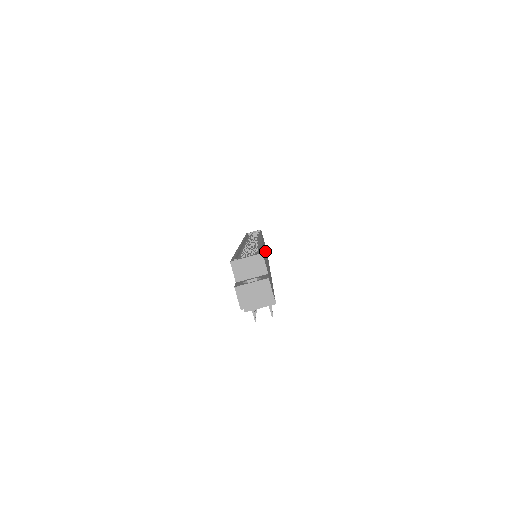
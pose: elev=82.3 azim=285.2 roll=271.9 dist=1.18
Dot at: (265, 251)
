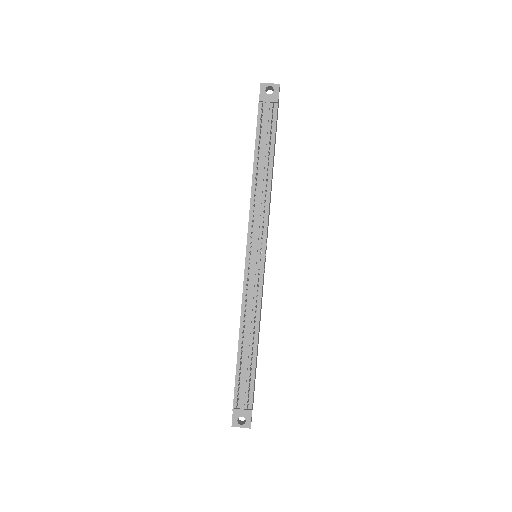
Dot at: (265, 256)
